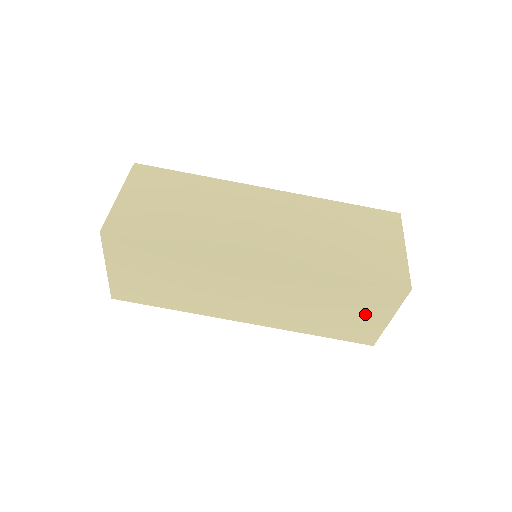
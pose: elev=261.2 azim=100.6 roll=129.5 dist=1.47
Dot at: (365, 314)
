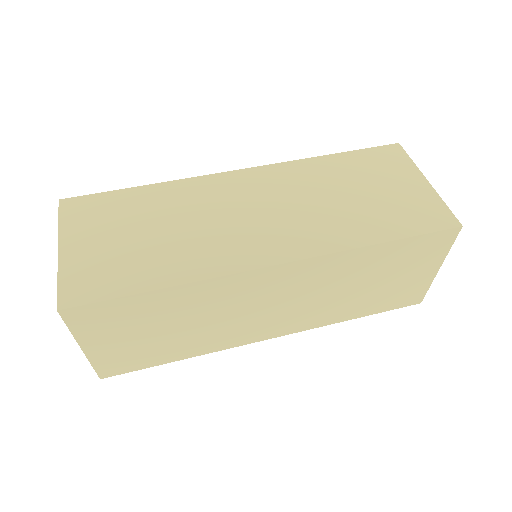
Dot at: (396, 185)
